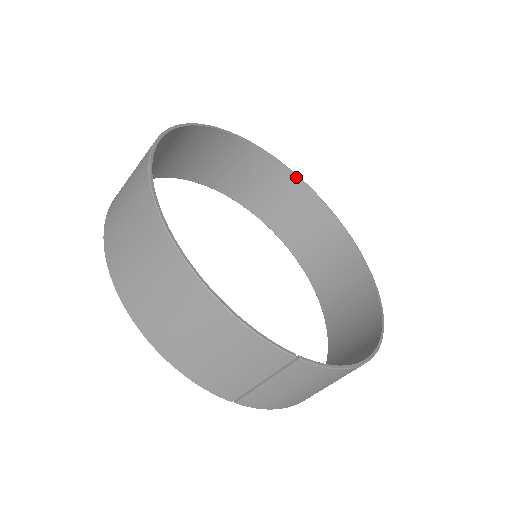
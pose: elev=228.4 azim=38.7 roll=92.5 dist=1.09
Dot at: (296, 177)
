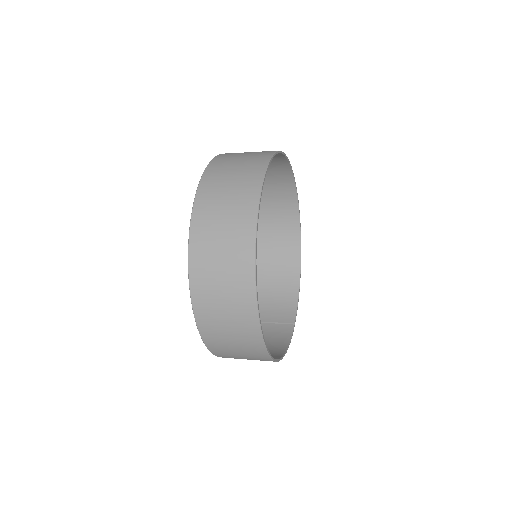
Dot at: (274, 155)
